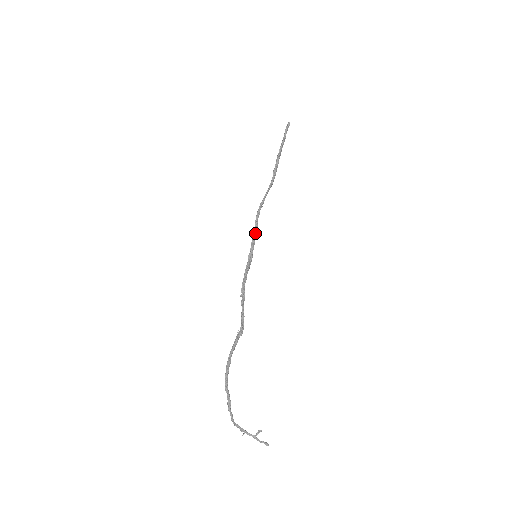
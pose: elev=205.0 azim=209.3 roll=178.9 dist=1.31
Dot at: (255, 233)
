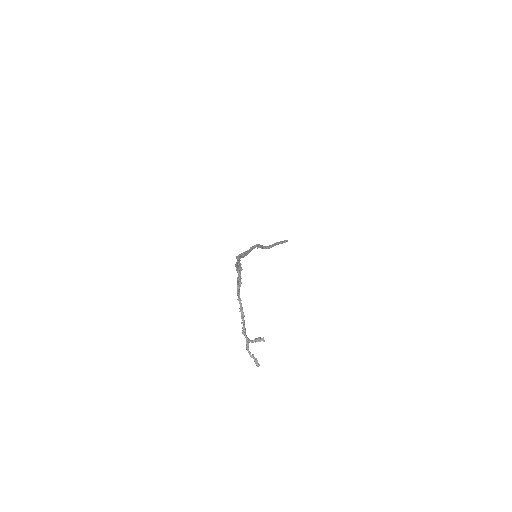
Dot at: (251, 250)
